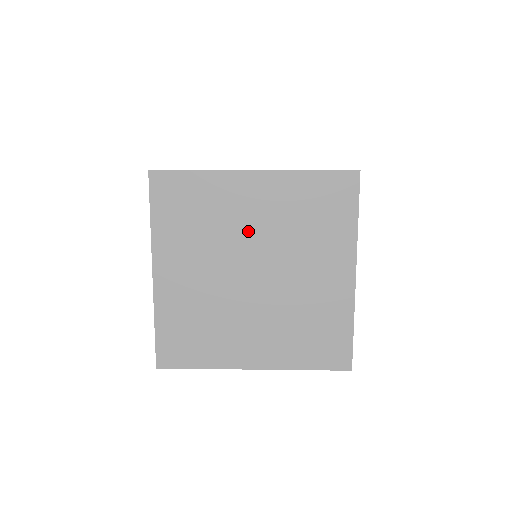
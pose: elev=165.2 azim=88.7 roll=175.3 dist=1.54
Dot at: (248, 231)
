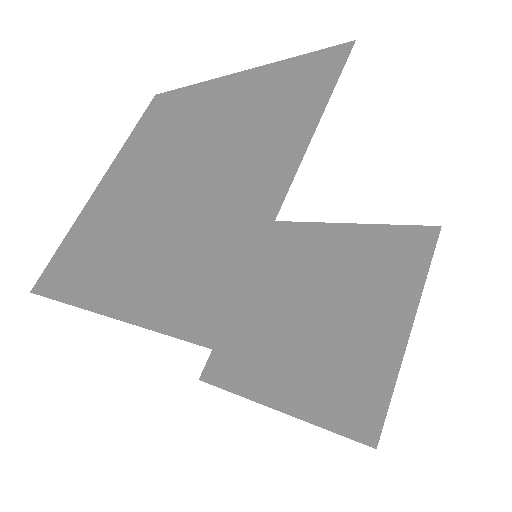
Dot at: occluded
